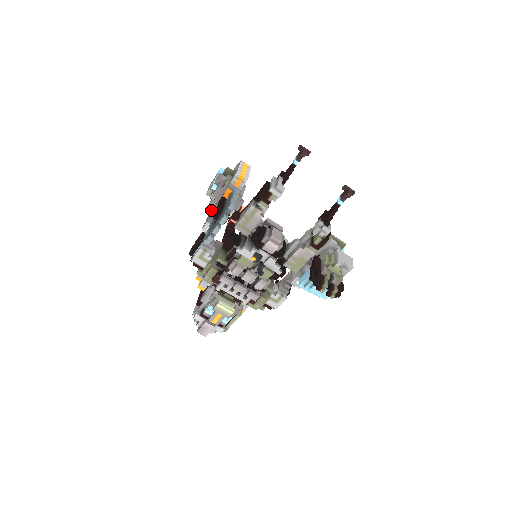
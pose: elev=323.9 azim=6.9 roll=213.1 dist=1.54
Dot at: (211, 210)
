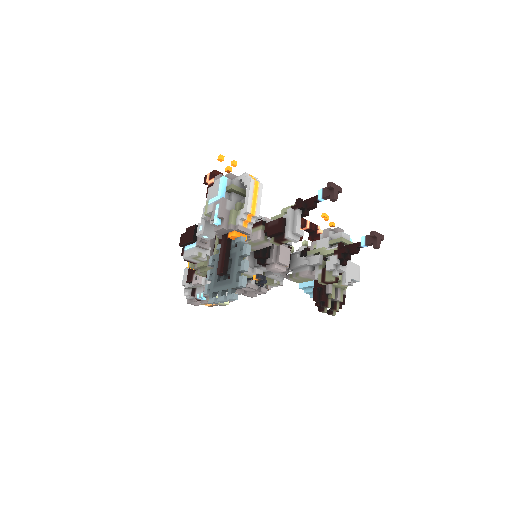
Dot at: occluded
